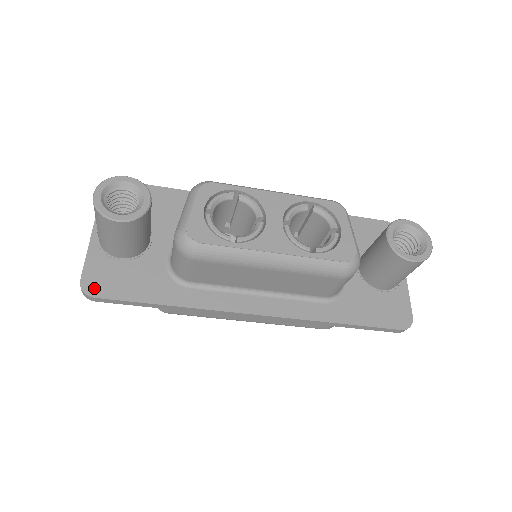
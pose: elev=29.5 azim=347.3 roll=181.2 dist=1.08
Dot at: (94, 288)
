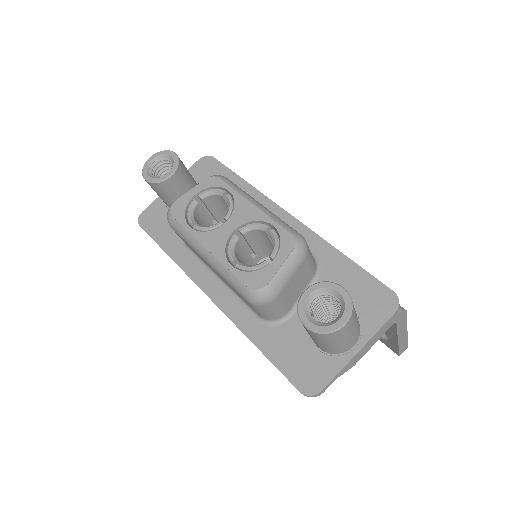
Dot at: (144, 220)
